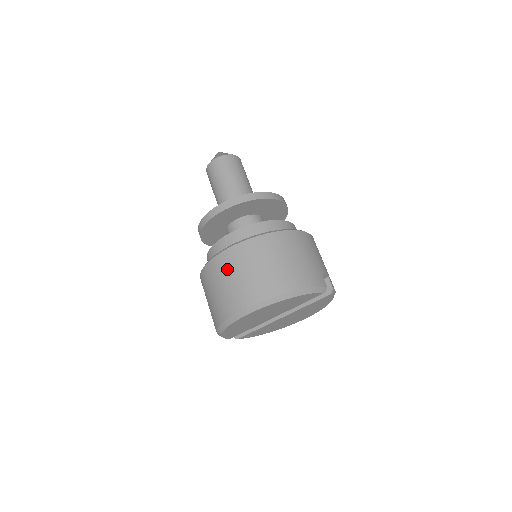
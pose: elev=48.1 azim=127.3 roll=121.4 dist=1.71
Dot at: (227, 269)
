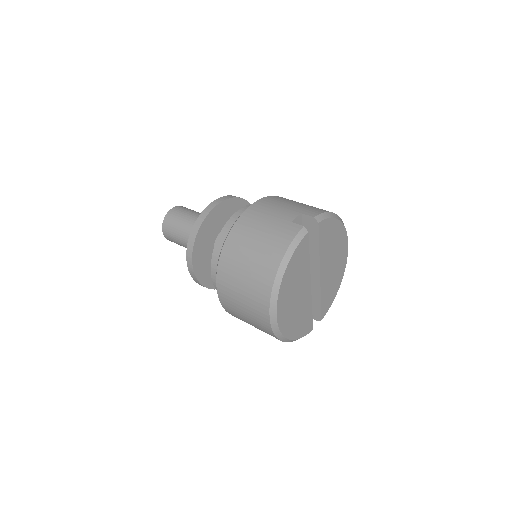
Dot at: (232, 304)
